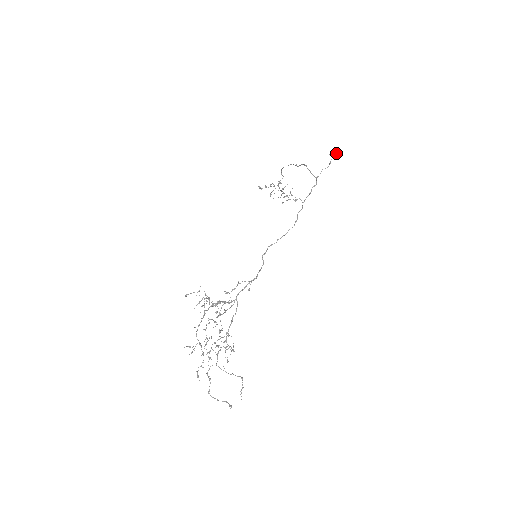
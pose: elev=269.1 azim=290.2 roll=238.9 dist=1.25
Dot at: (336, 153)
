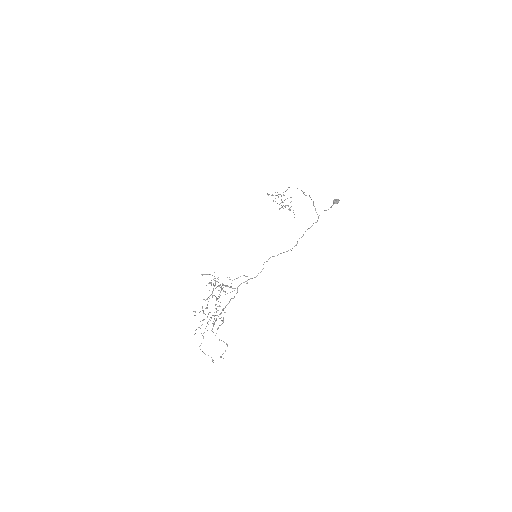
Dot at: (338, 202)
